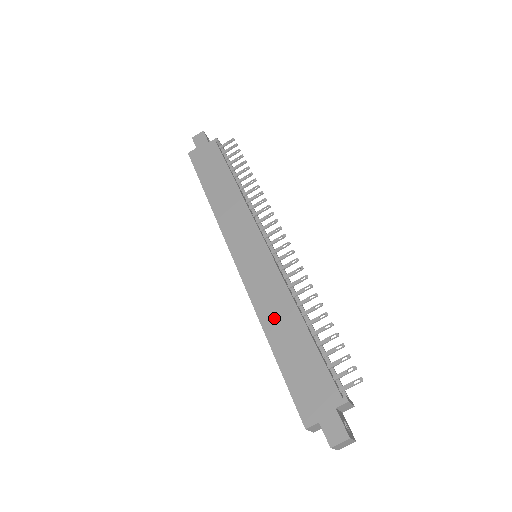
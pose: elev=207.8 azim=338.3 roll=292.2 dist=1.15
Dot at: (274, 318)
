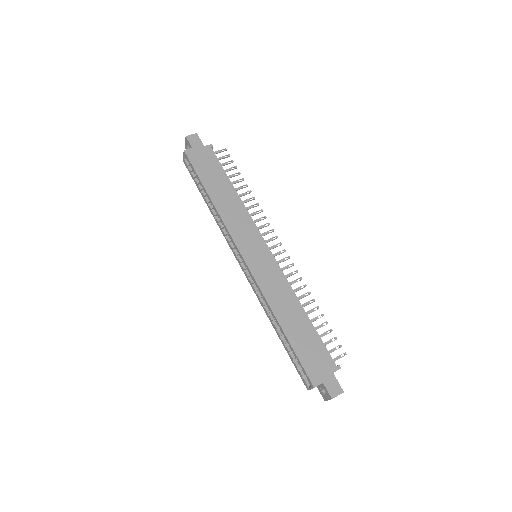
Dot at: (283, 308)
